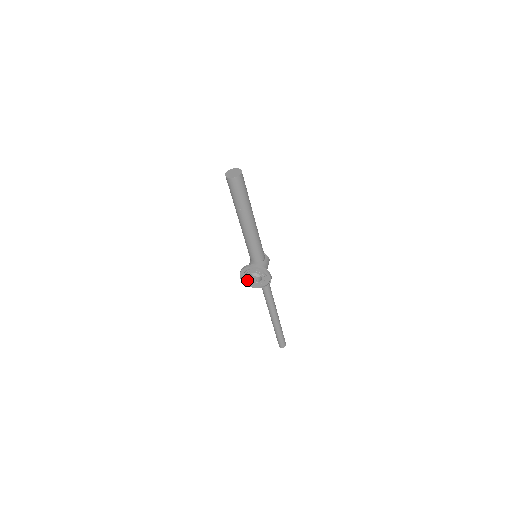
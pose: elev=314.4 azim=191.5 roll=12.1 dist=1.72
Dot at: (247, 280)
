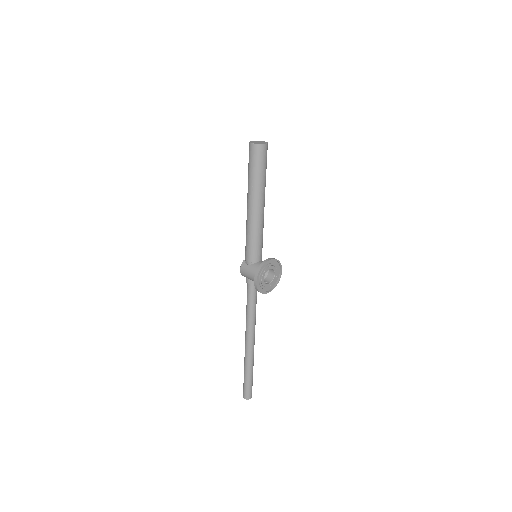
Dot at: (261, 284)
